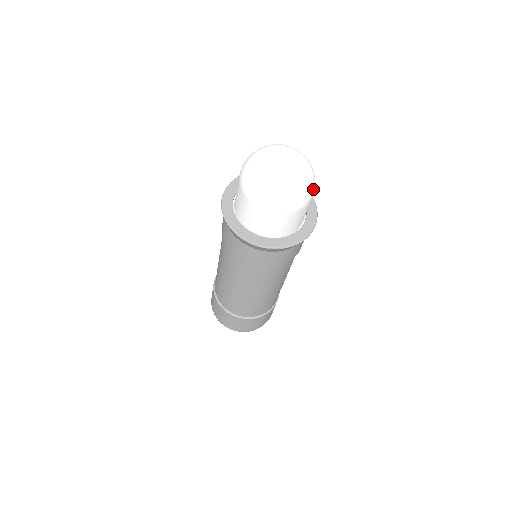
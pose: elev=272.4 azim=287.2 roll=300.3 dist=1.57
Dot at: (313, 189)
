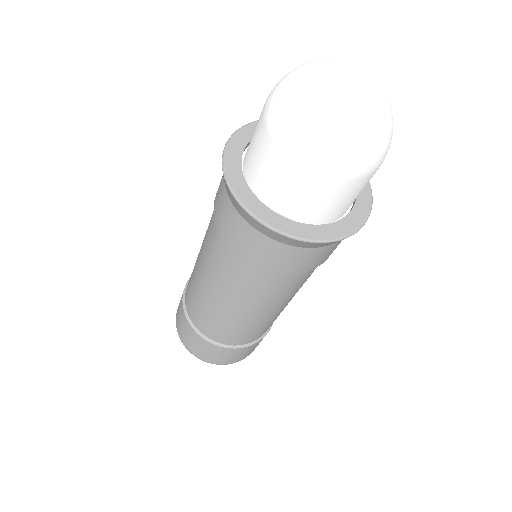
Dot at: (386, 150)
